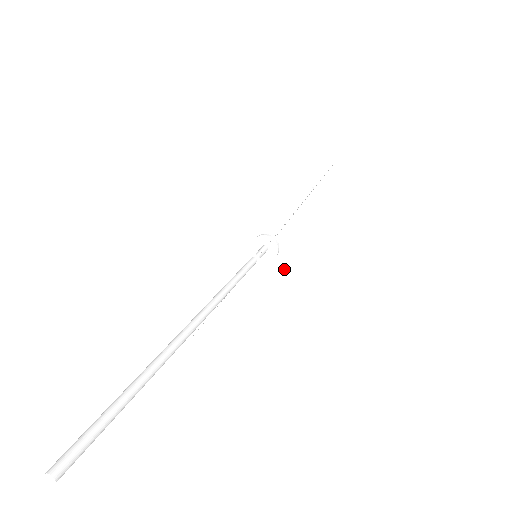
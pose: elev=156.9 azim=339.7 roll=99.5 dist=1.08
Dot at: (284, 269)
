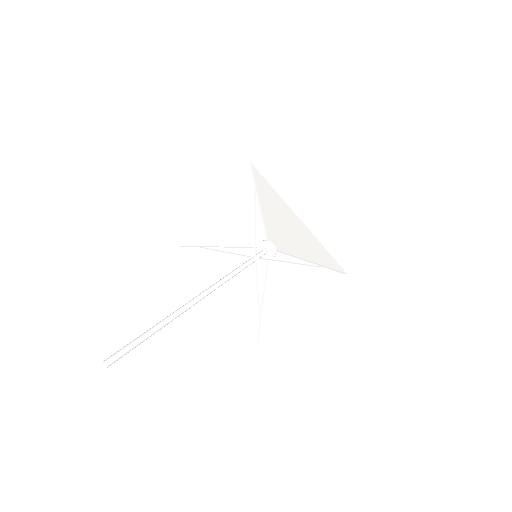
Dot at: (285, 257)
